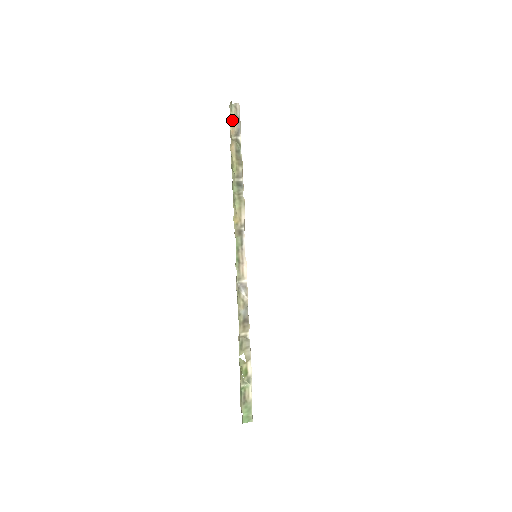
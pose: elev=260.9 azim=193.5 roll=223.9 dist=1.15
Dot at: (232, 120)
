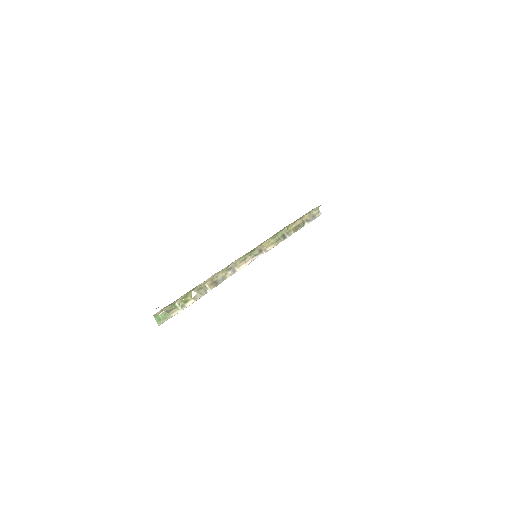
Dot at: (311, 214)
